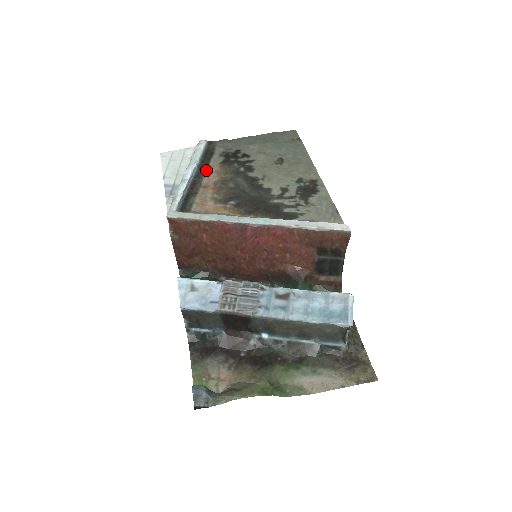
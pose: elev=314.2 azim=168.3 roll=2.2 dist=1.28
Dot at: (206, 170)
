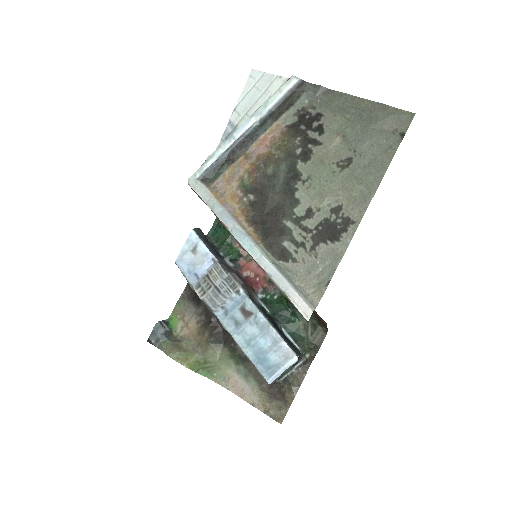
Dot at: (266, 130)
